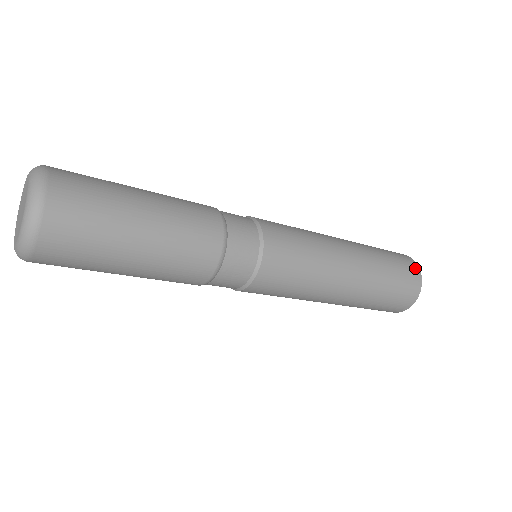
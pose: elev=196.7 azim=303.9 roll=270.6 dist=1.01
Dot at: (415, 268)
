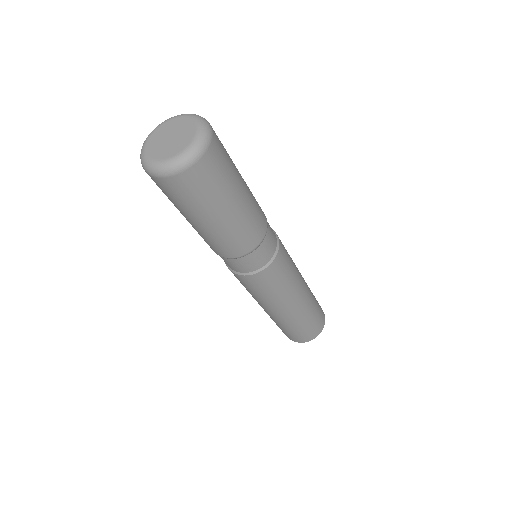
Dot at: (323, 312)
